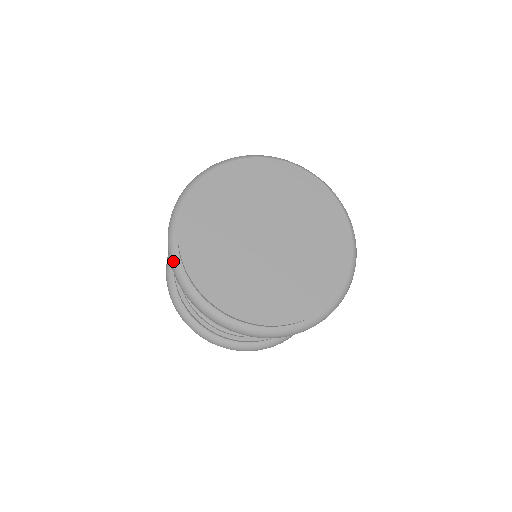
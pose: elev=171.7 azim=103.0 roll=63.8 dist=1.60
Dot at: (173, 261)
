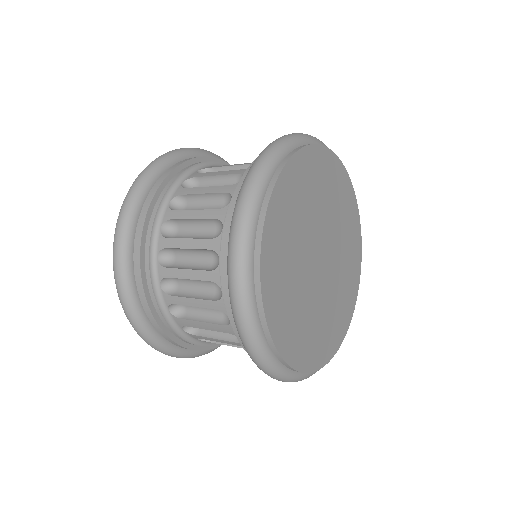
Dot at: (266, 361)
